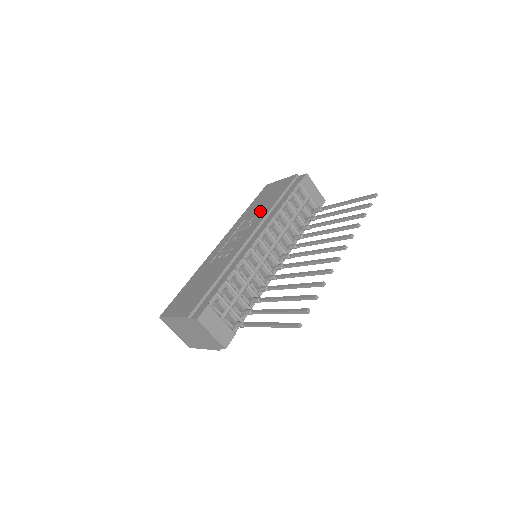
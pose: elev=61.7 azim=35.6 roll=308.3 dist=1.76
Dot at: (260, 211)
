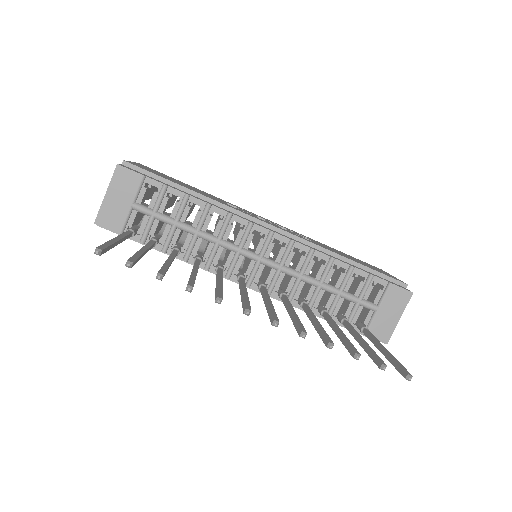
Dot at: occluded
